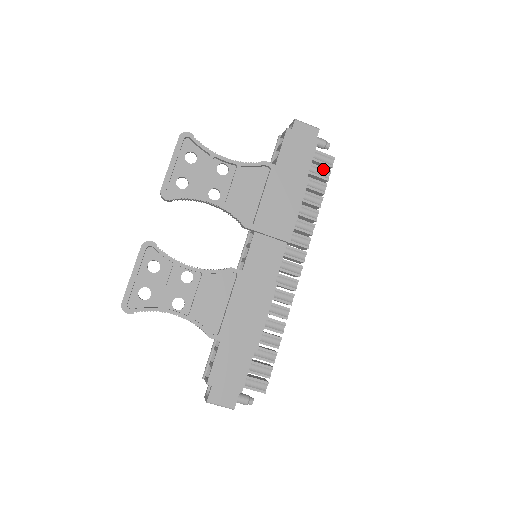
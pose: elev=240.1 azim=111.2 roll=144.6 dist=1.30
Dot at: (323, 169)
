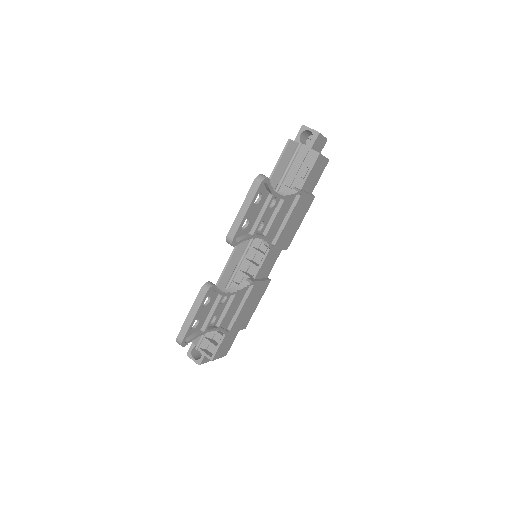
Dot at: occluded
